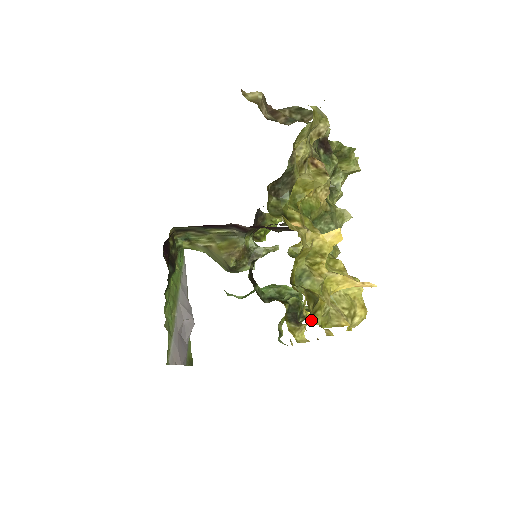
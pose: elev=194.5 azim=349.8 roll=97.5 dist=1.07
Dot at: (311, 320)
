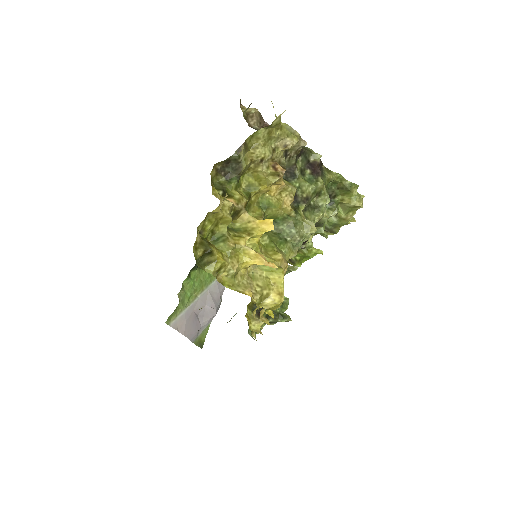
Dot at: (205, 267)
